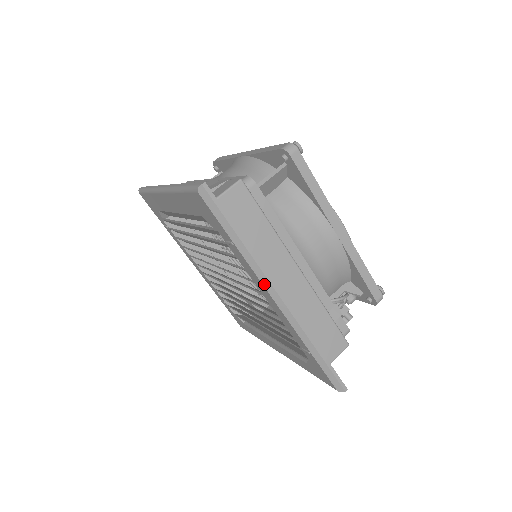
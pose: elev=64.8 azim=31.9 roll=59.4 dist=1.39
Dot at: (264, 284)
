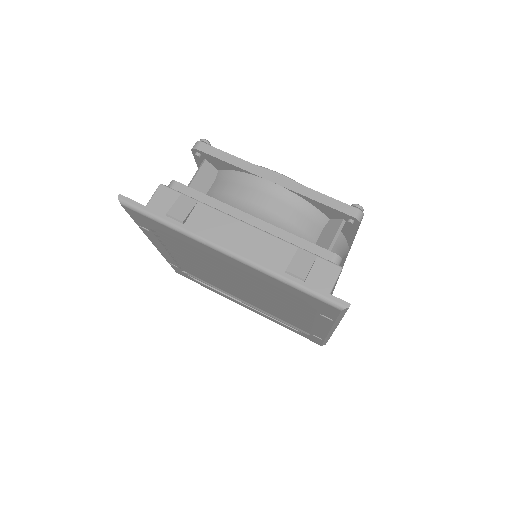
Dot at: (332, 329)
